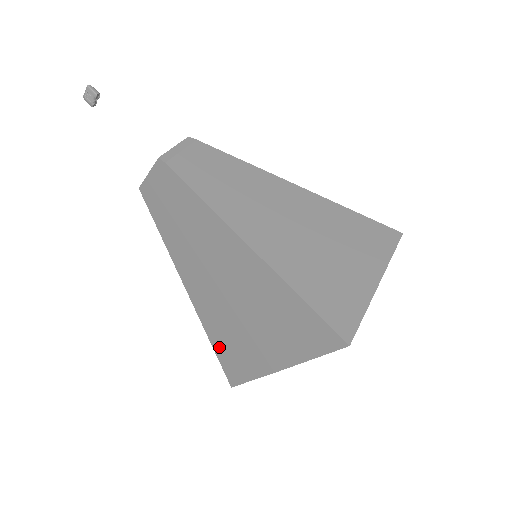
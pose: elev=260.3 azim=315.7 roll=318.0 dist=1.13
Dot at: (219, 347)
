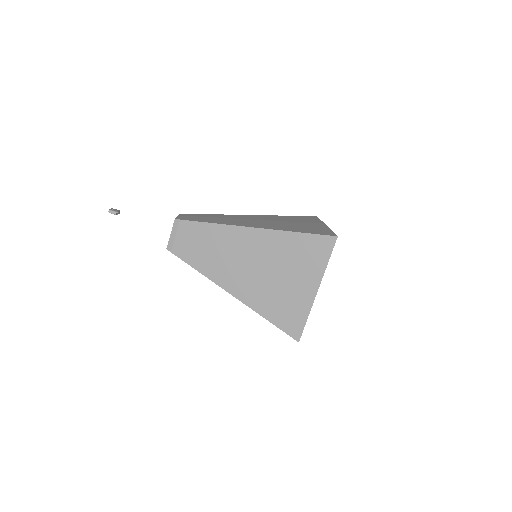
Dot at: occluded
